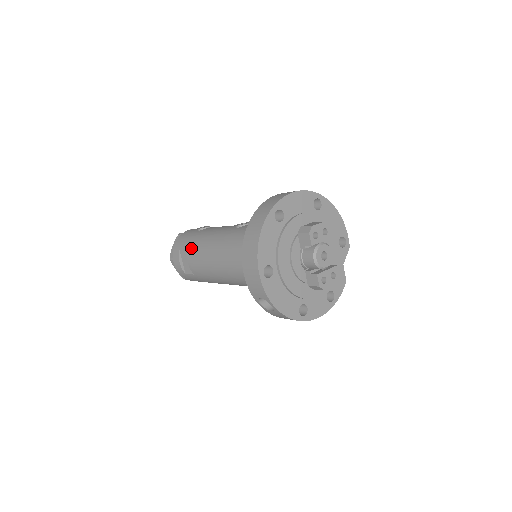
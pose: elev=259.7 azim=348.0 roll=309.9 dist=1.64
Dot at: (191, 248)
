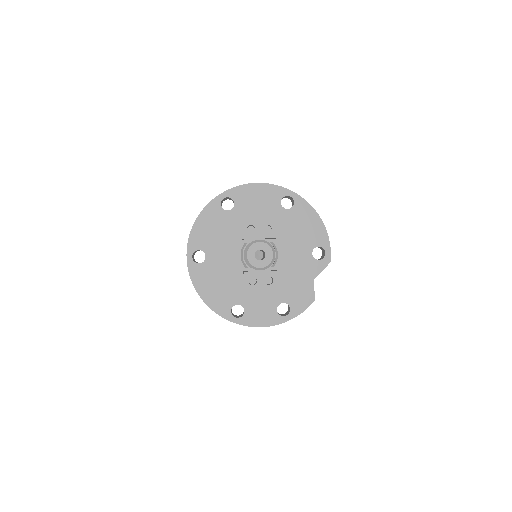
Dot at: occluded
